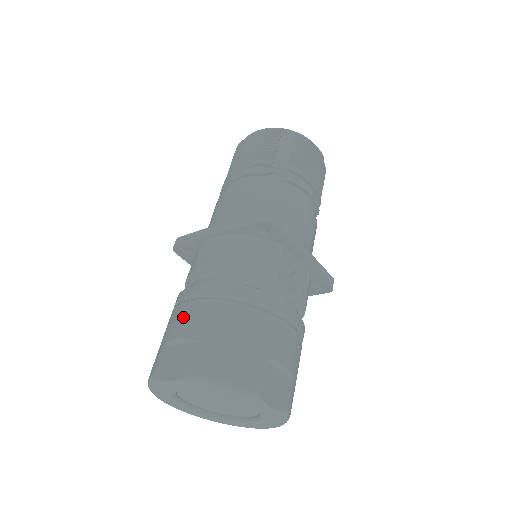
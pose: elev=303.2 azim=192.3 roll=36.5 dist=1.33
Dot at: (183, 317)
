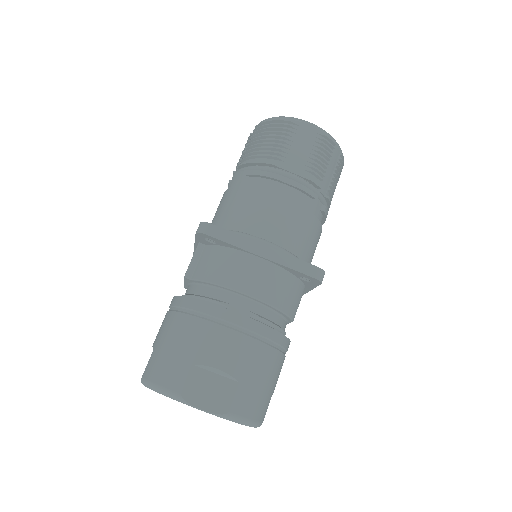
Dot at: (223, 346)
